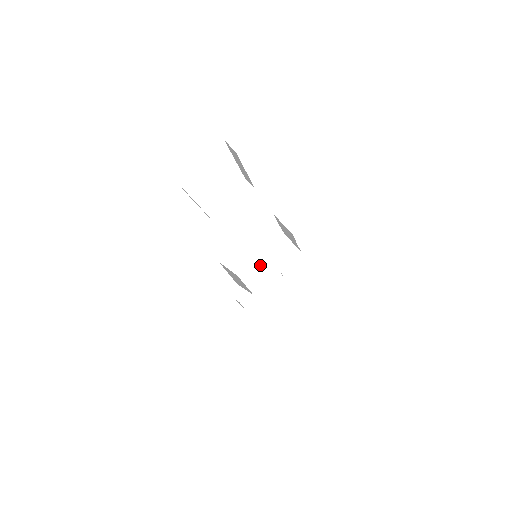
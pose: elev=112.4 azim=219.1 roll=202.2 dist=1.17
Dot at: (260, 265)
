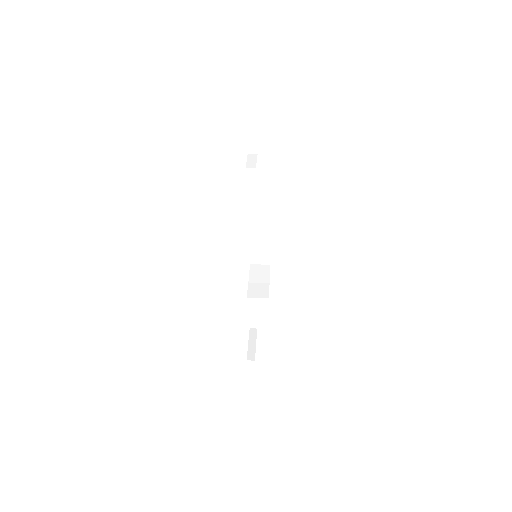
Dot at: (253, 285)
